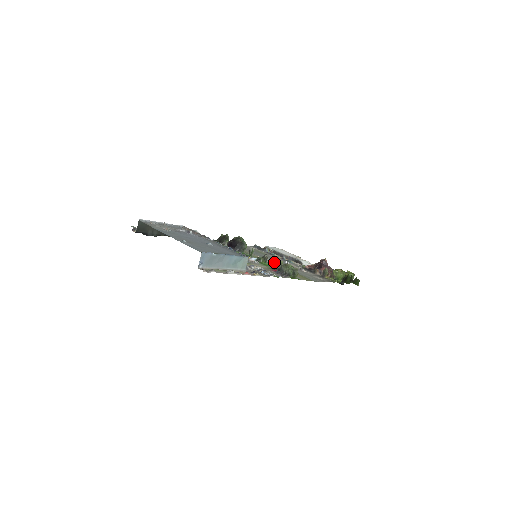
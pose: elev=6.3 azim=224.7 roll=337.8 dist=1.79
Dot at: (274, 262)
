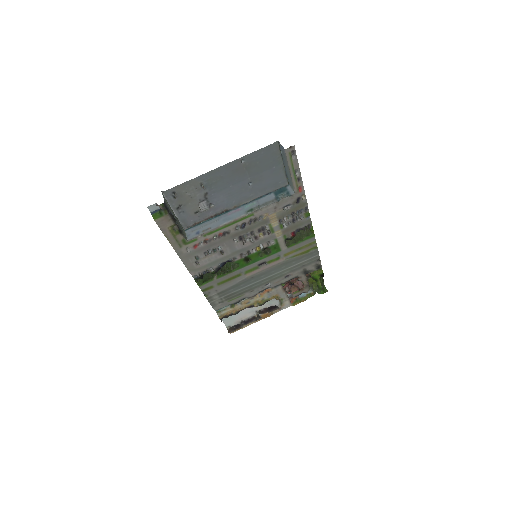
Dot at: (265, 273)
